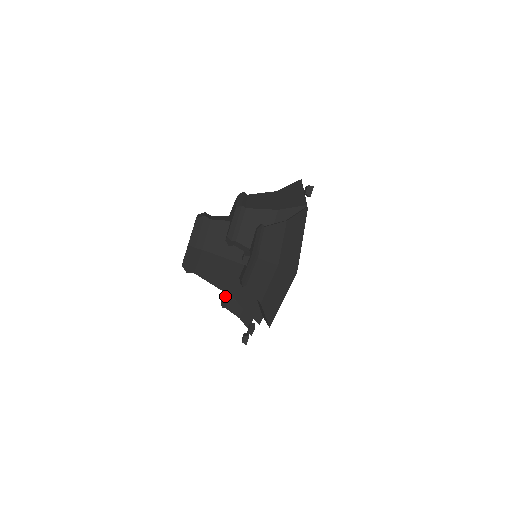
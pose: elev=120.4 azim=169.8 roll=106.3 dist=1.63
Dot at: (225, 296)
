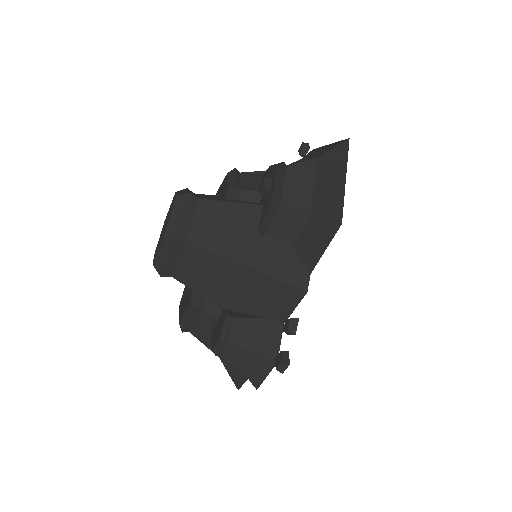
Dot at: (225, 316)
